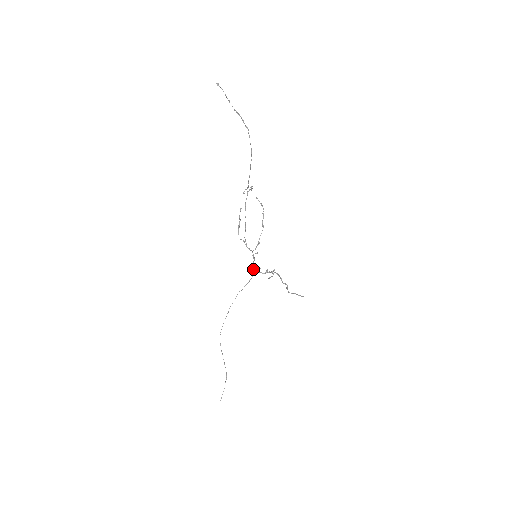
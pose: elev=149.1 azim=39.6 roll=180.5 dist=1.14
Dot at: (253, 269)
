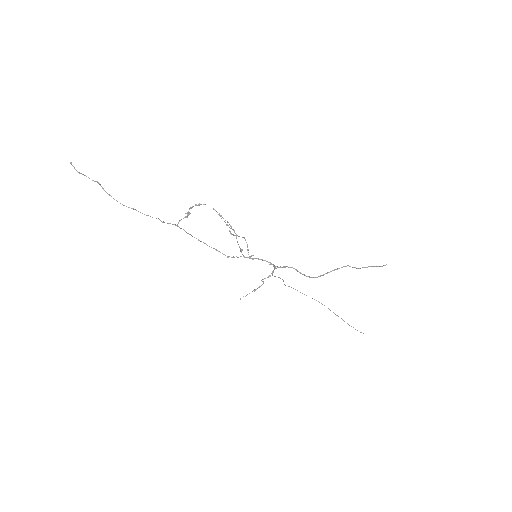
Dot at: (269, 262)
